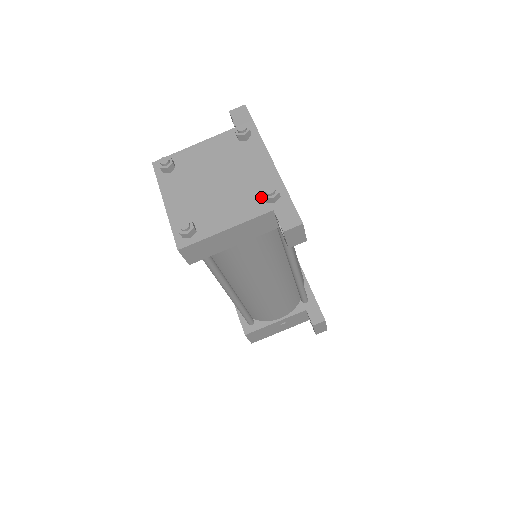
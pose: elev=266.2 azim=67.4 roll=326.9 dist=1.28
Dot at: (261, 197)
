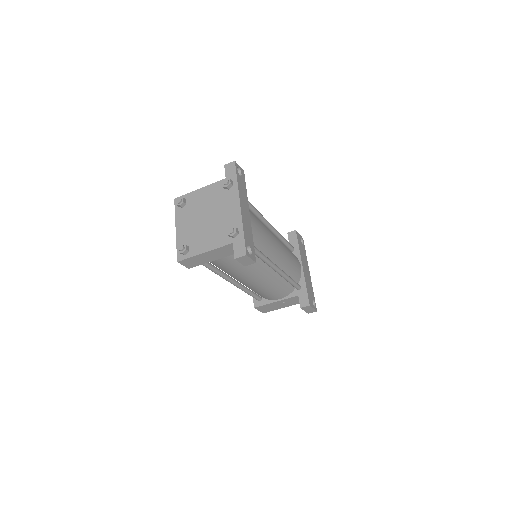
Dot at: occluded
